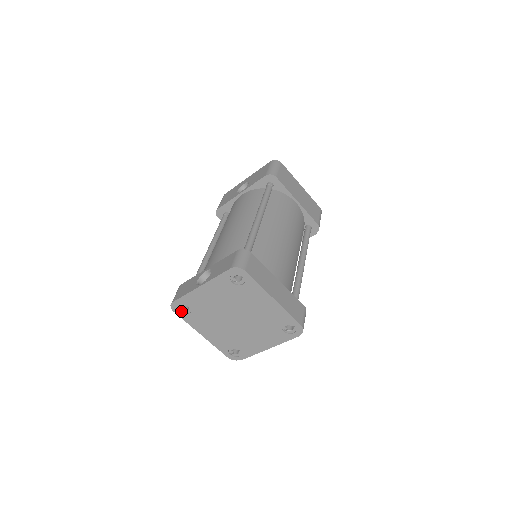
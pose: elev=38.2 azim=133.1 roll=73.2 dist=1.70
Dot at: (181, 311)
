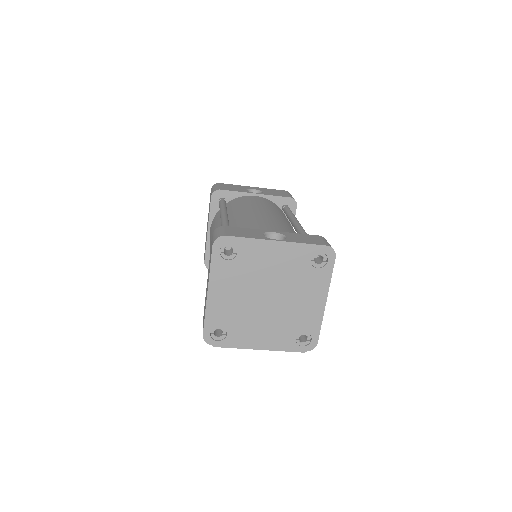
Dot at: (220, 251)
